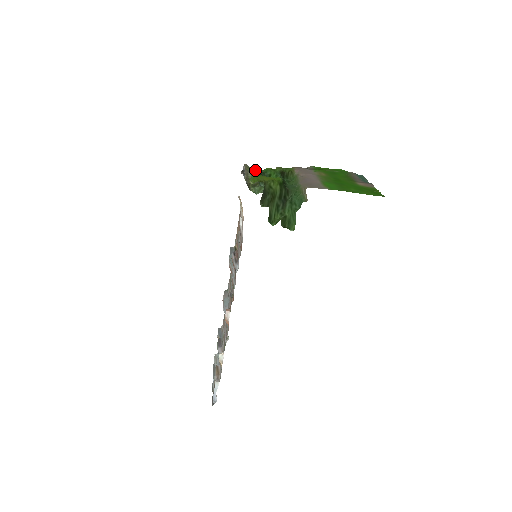
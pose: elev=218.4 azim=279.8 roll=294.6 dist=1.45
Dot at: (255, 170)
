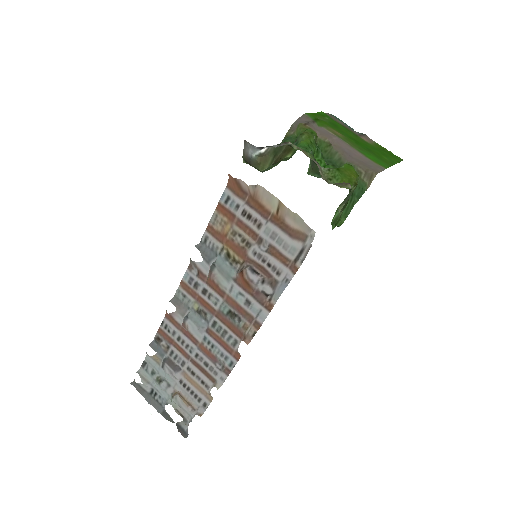
Dot at: (307, 152)
